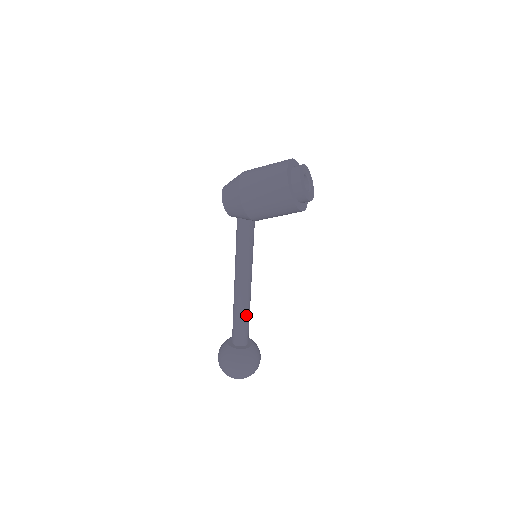
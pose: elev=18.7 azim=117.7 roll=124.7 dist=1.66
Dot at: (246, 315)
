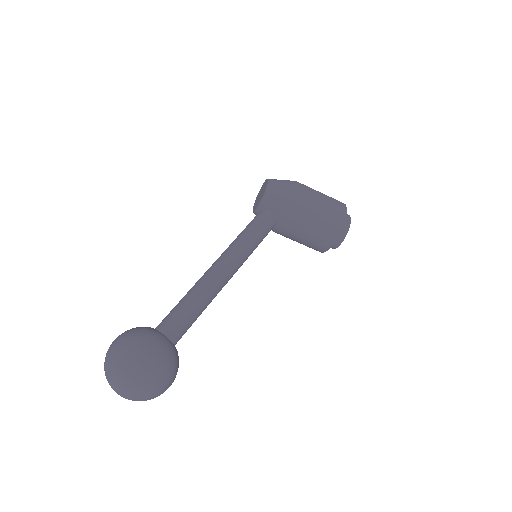
Dot at: (204, 307)
